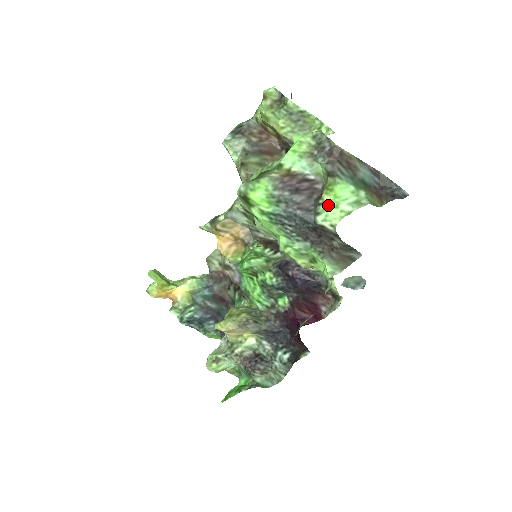
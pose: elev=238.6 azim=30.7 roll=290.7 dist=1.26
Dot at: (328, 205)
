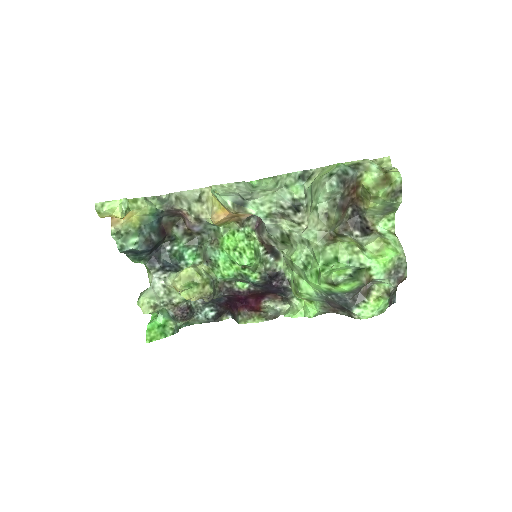
Dot at: (369, 307)
